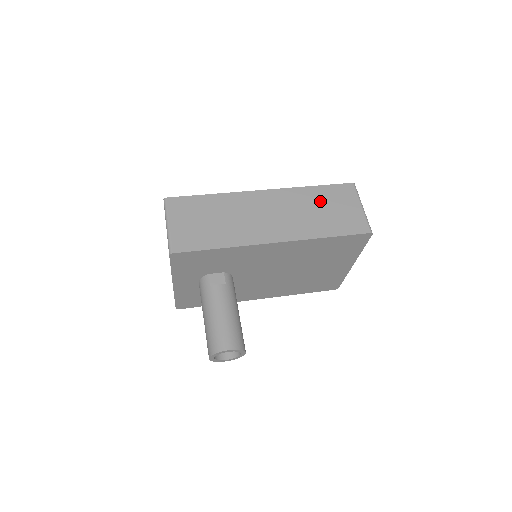
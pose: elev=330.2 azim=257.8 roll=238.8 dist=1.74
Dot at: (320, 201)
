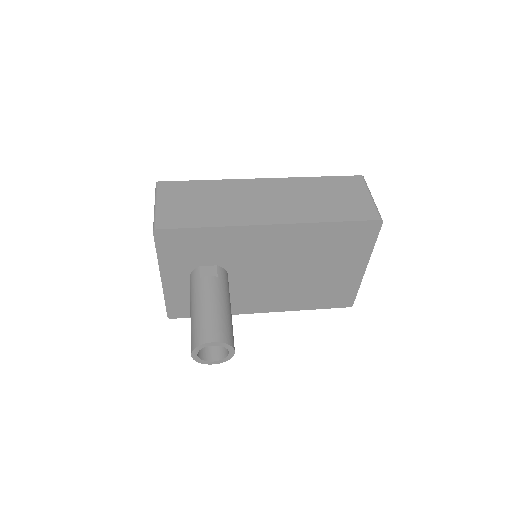
Dot at: (324, 190)
